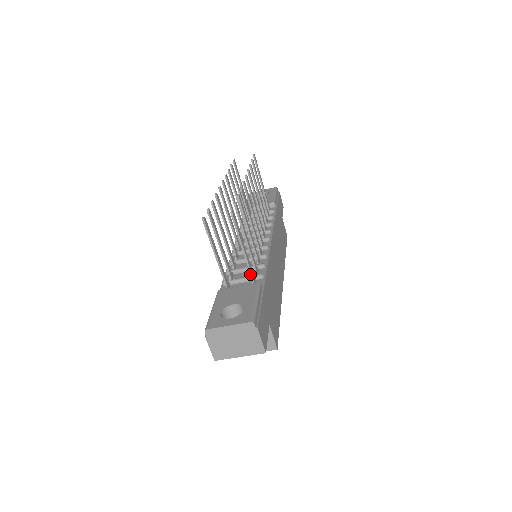
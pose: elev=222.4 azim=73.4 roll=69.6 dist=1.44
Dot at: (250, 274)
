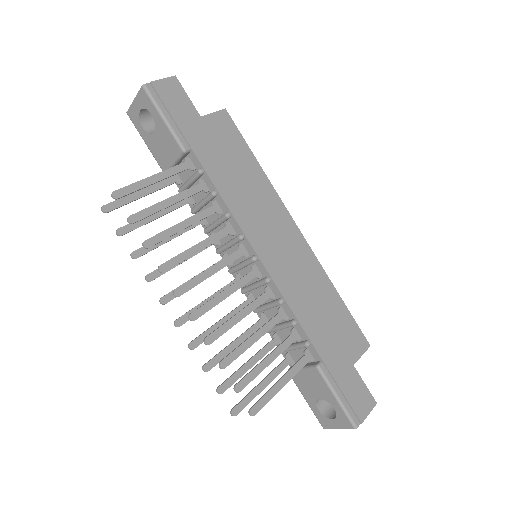
Dot at: (302, 367)
